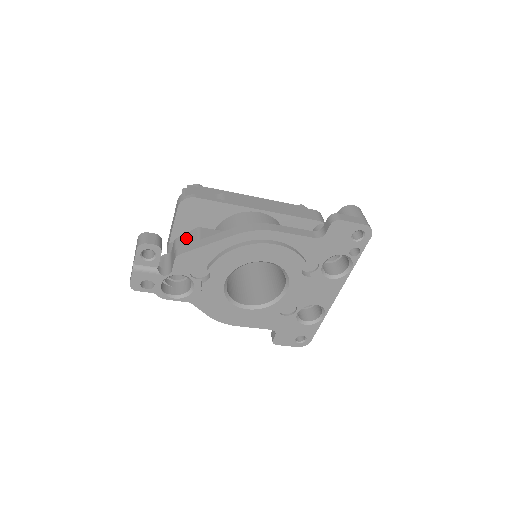
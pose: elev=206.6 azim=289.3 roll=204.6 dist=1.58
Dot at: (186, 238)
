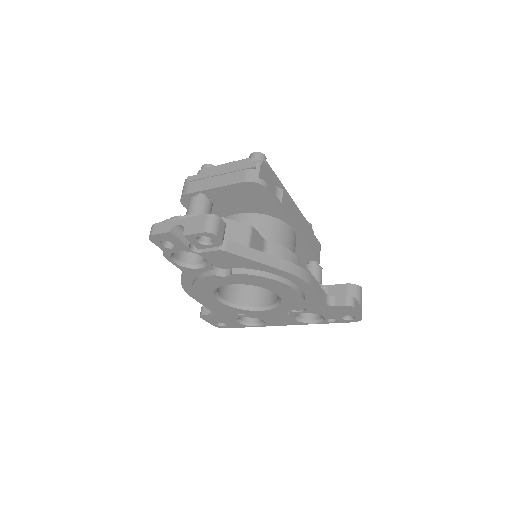
Dot at: (236, 229)
